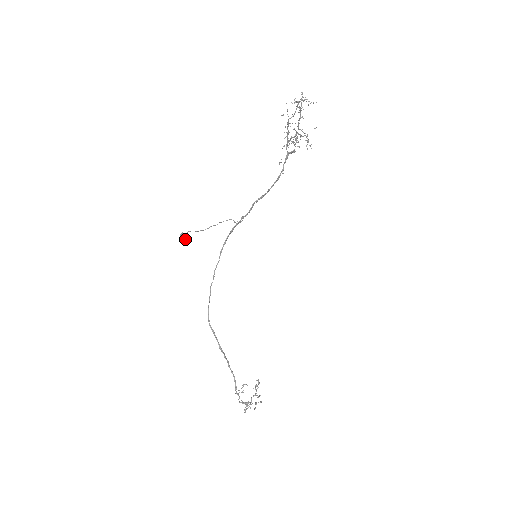
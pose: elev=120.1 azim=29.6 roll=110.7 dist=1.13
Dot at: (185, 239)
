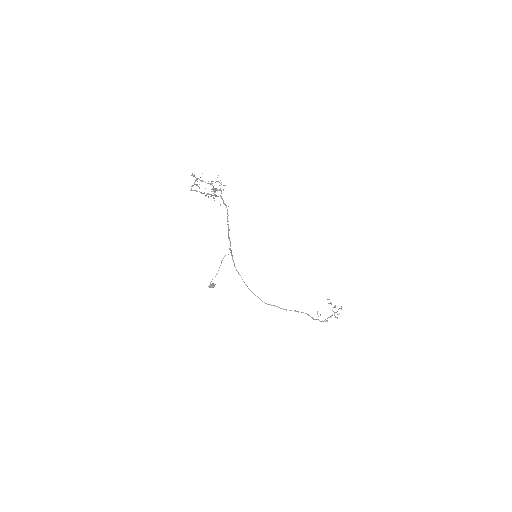
Dot at: (212, 287)
